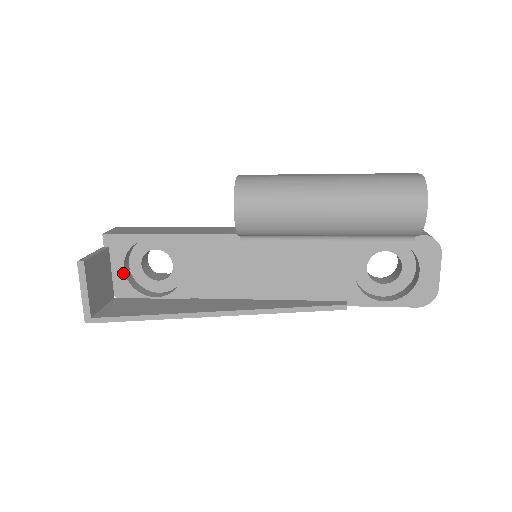
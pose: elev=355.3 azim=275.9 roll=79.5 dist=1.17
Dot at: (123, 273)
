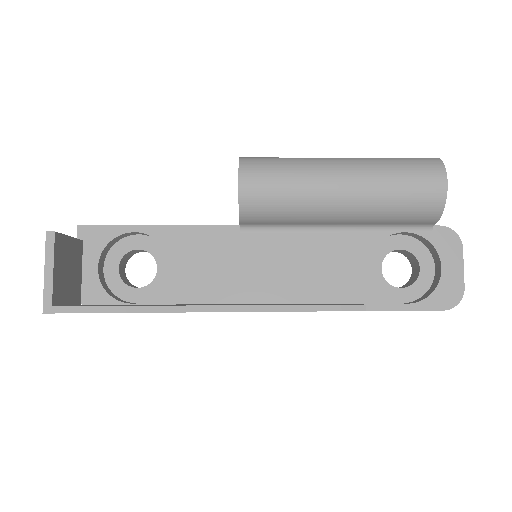
Dot at: (96, 273)
